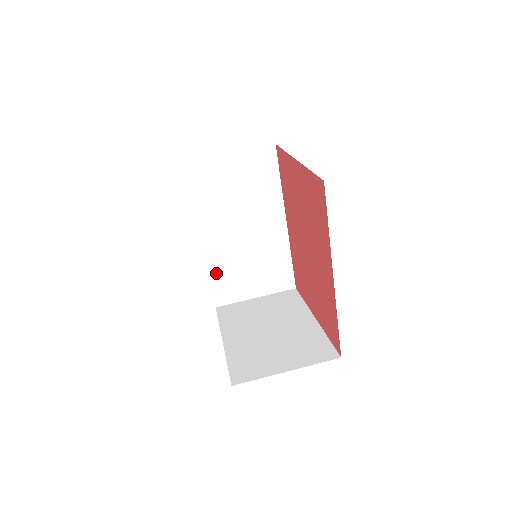
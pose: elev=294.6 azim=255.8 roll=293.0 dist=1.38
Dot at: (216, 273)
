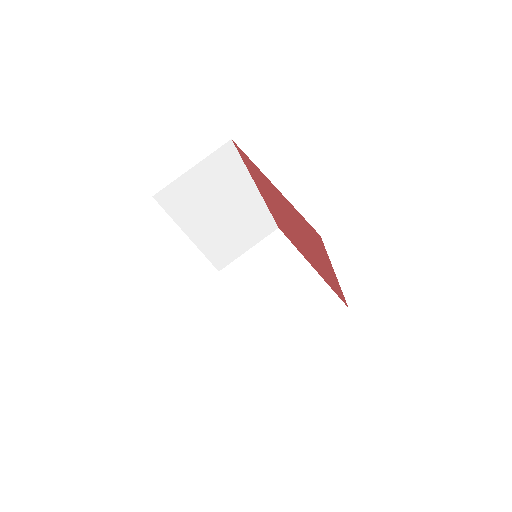
Dot at: (211, 252)
